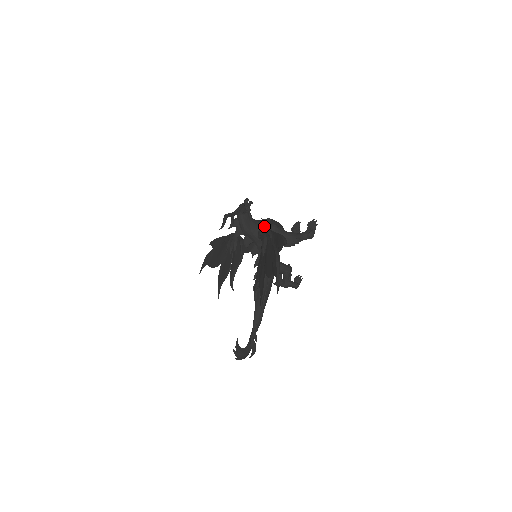
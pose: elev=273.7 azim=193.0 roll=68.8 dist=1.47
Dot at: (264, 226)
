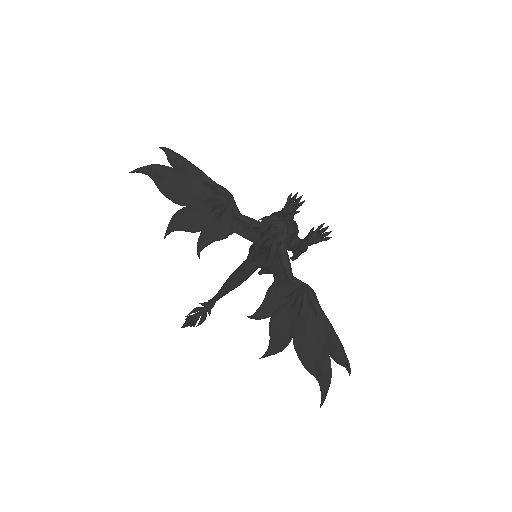
Dot at: (289, 242)
